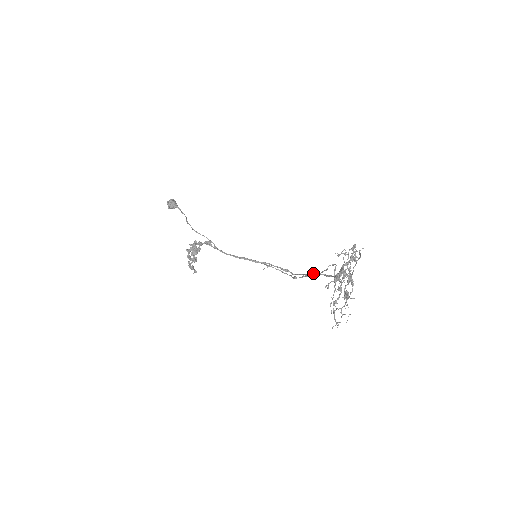
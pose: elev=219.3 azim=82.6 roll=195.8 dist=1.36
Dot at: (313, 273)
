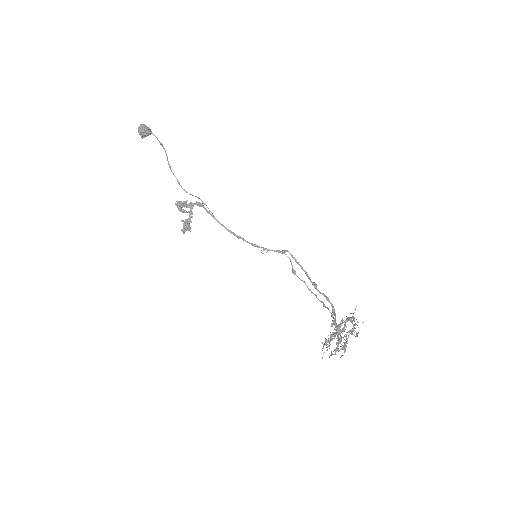
Dot at: occluded
